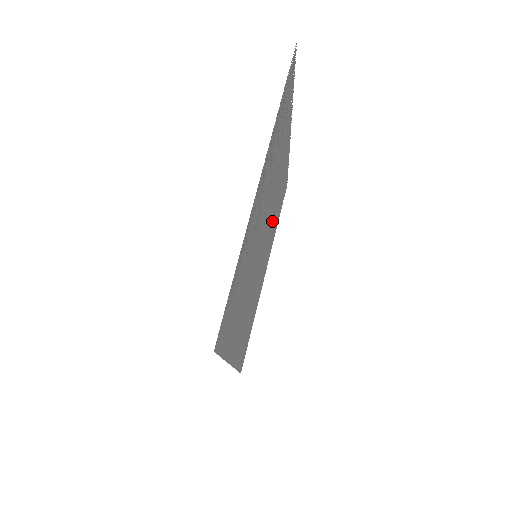
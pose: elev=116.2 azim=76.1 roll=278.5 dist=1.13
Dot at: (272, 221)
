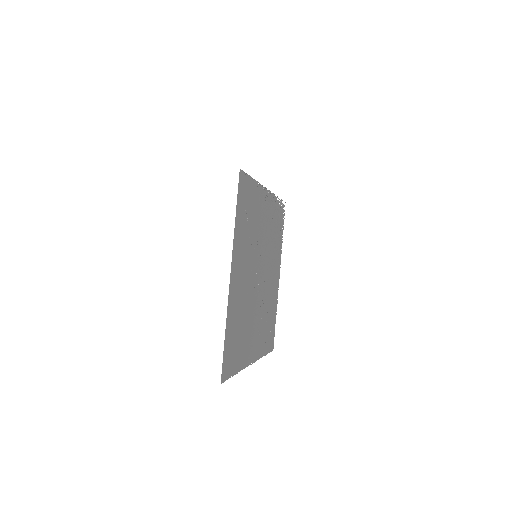
Dot at: (264, 307)
